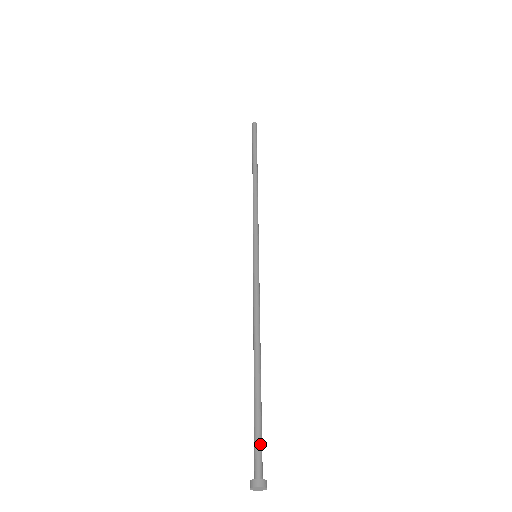
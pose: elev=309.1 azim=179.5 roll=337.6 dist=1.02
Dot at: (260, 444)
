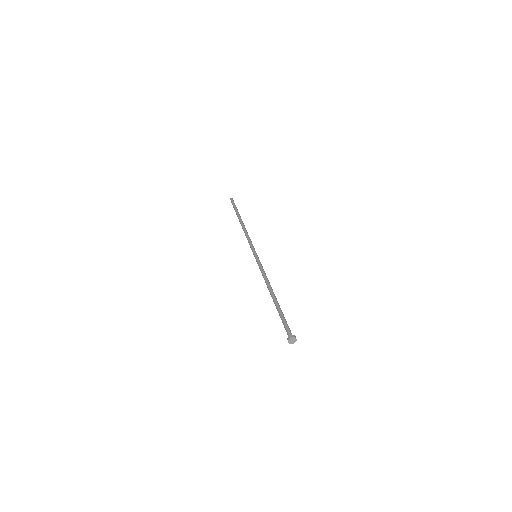
Dot at: (286, 325)
